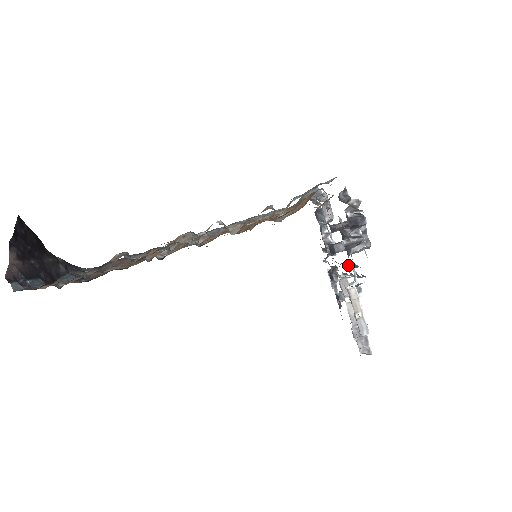
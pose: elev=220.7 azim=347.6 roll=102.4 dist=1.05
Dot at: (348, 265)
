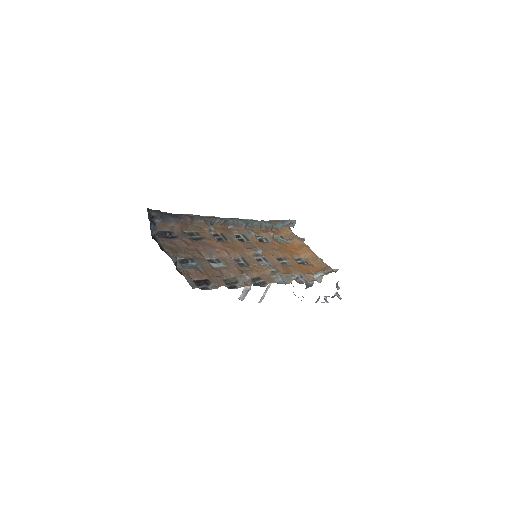
Dot at: occluded
